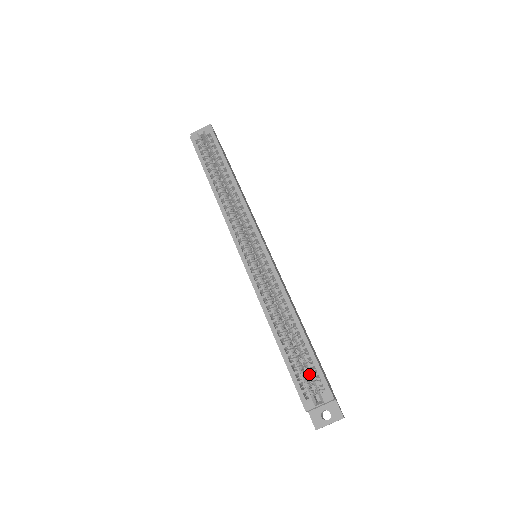
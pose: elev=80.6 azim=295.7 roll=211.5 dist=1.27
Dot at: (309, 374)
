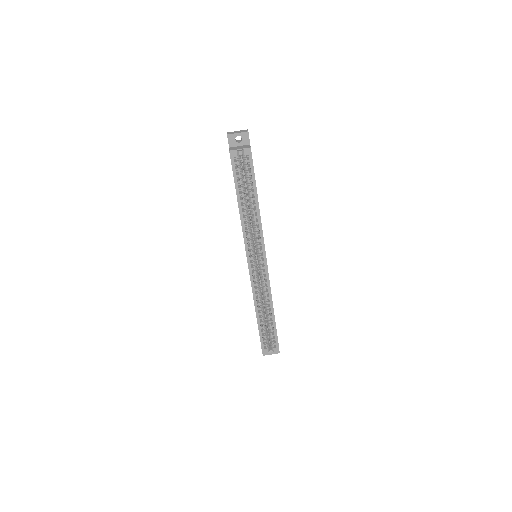
Dot at: (270, 337)
